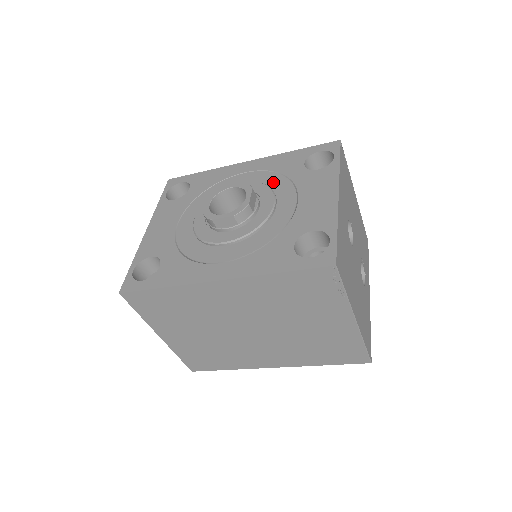
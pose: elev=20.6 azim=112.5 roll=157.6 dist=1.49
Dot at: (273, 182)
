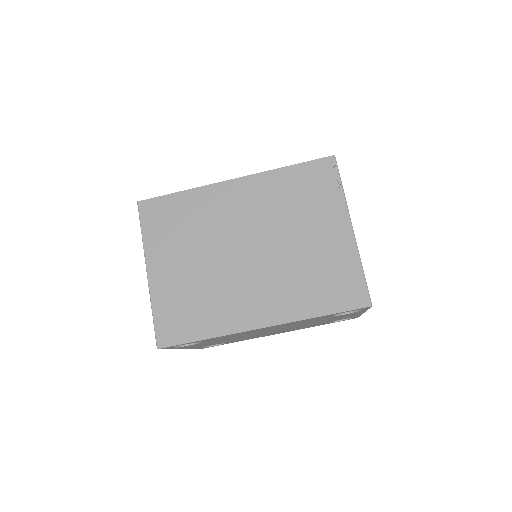
Dot at: occluded
